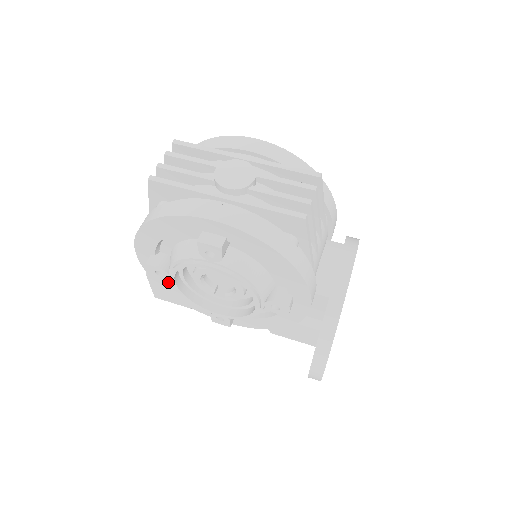
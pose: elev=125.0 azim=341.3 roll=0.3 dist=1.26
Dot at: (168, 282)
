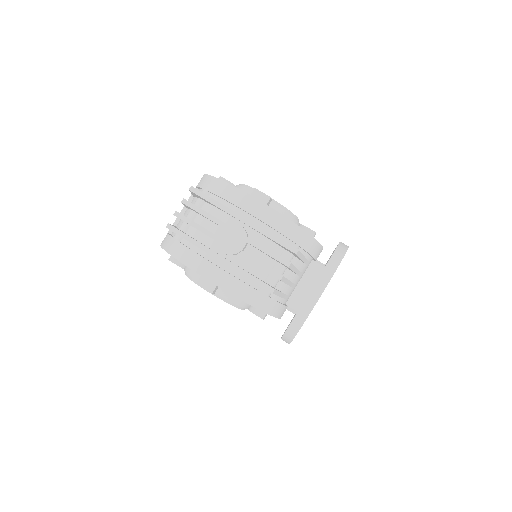
Dot at: occluded
